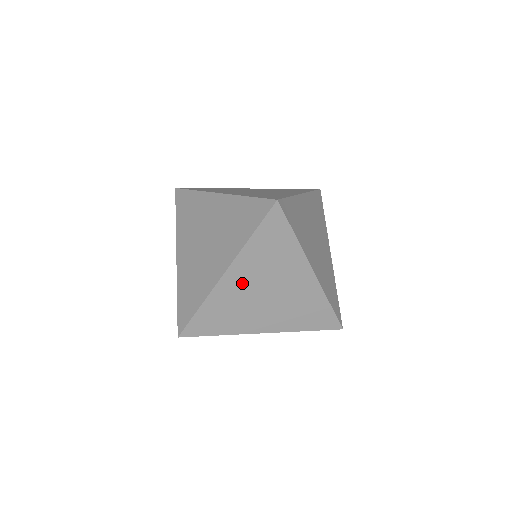
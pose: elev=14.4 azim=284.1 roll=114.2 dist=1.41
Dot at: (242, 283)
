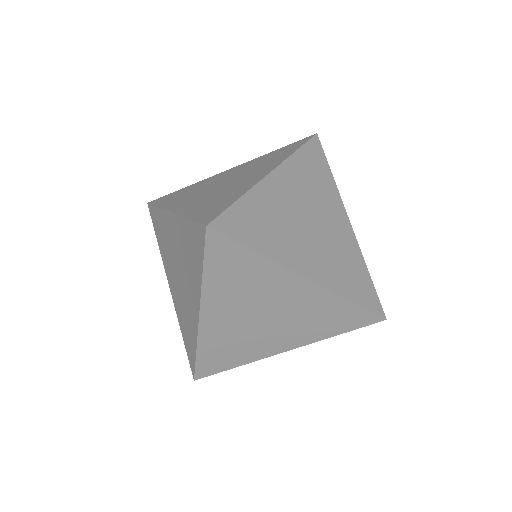
Dot at: occluded
